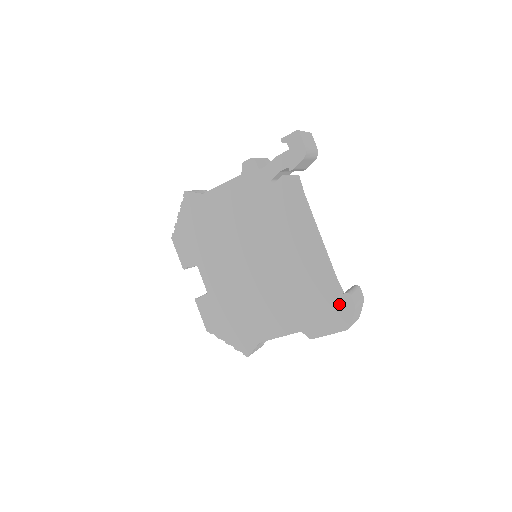
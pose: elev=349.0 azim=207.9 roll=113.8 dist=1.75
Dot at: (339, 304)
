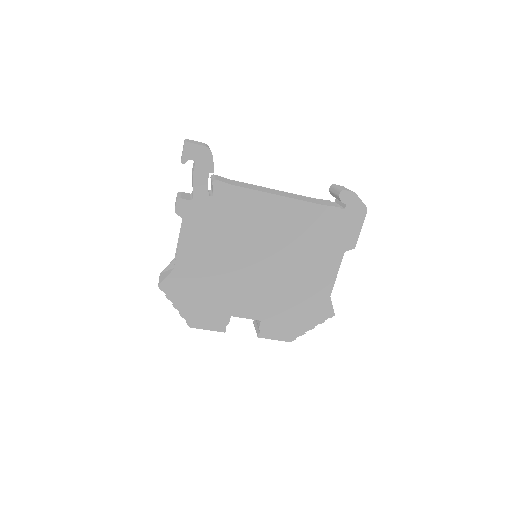
Dot at: (342, 206)
